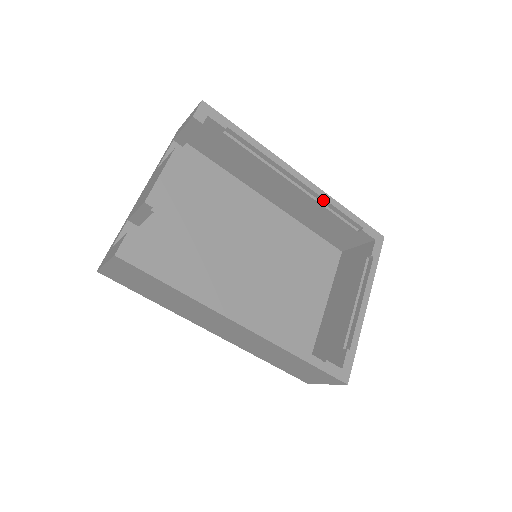
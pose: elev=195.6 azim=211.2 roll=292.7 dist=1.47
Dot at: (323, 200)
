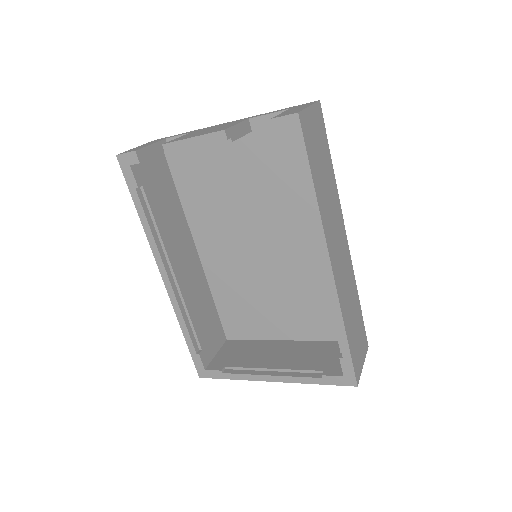
Dot at: (331, 301)
